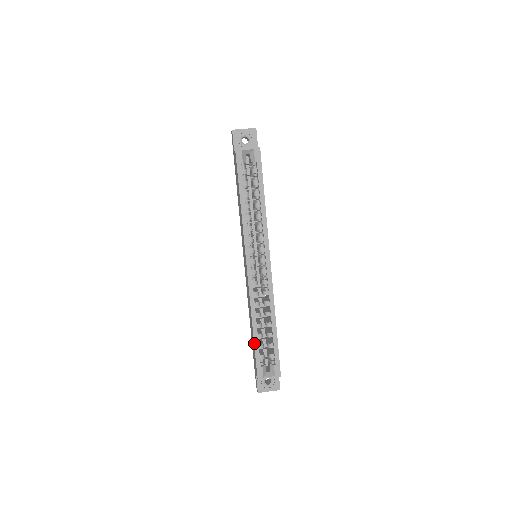
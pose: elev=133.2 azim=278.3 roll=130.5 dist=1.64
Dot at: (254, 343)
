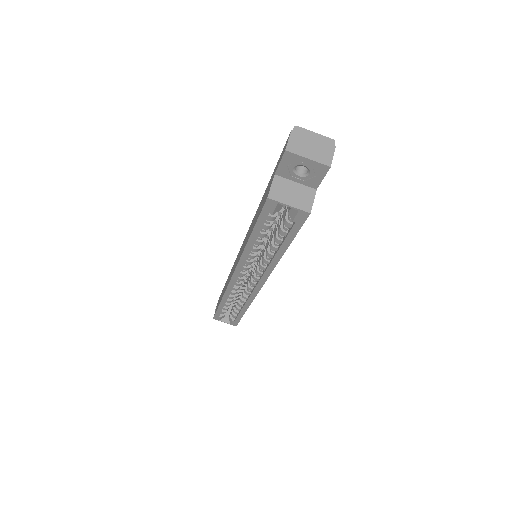
Dot at: (218, 307)
